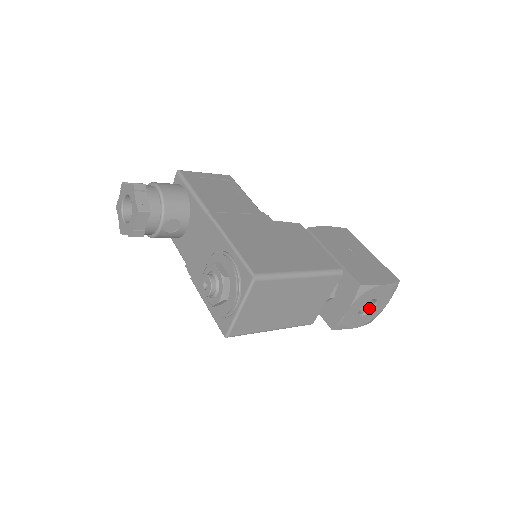
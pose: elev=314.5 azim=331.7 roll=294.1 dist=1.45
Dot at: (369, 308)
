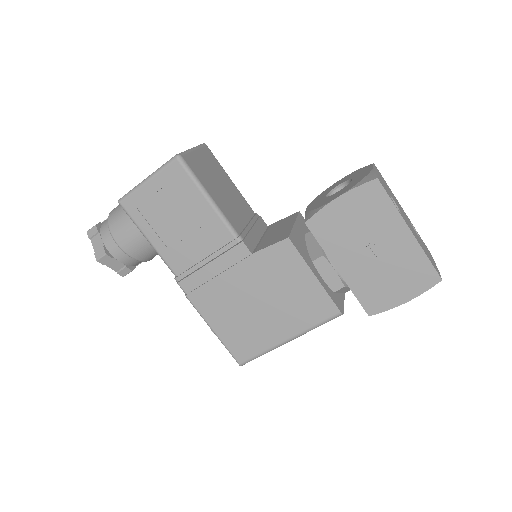
Dot at: occluded
